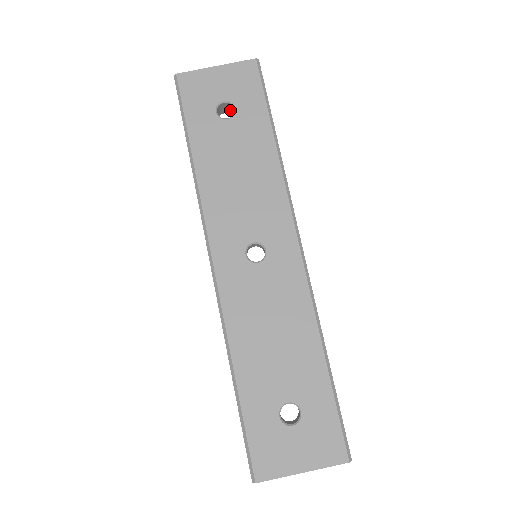
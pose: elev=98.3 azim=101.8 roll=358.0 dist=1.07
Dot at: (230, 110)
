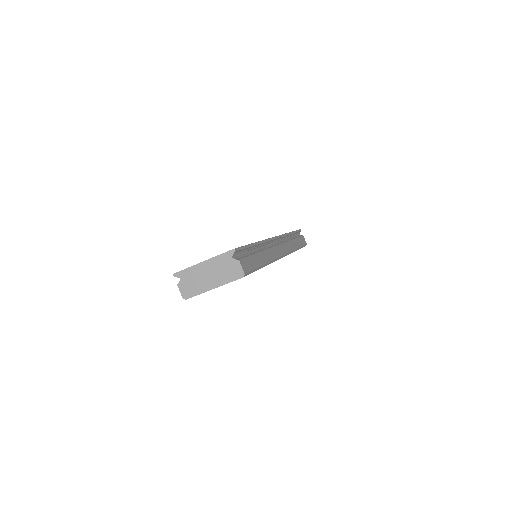
Dot at: occluded
